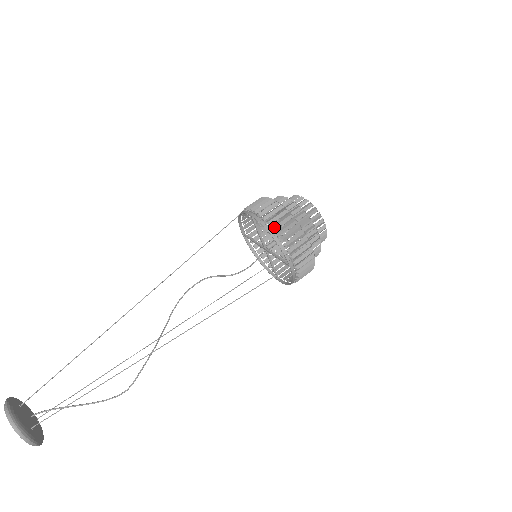
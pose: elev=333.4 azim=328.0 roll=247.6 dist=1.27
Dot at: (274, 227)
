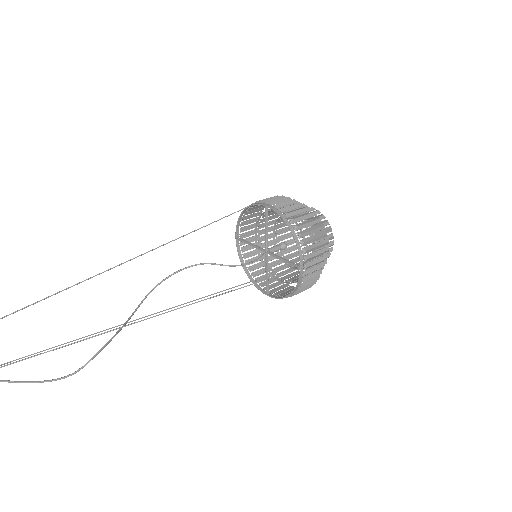
Dot at: (293, 220)
